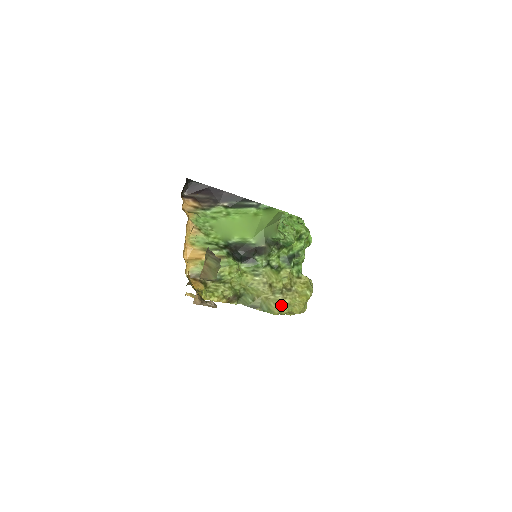
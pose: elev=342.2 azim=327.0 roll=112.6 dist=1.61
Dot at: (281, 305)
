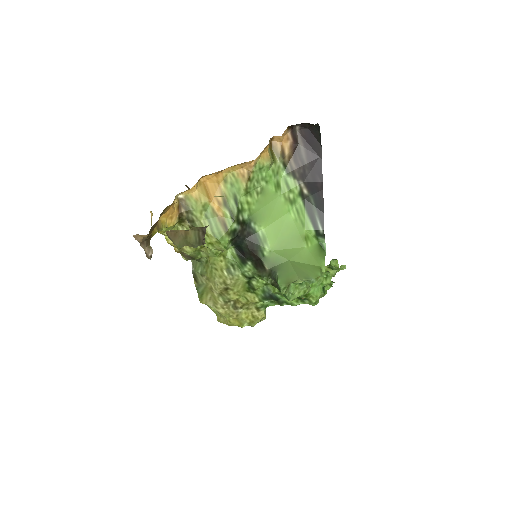
Dot at: (213, 306)
